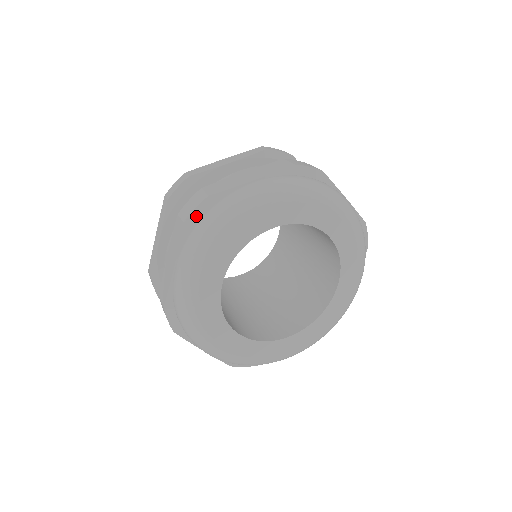
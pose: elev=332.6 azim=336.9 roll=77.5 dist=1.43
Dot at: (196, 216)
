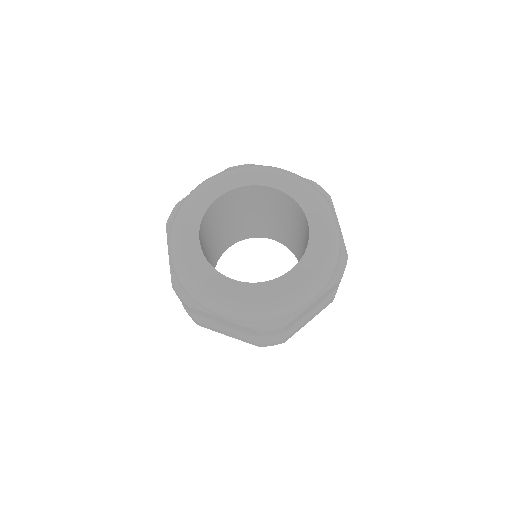
Dot at: occluded
